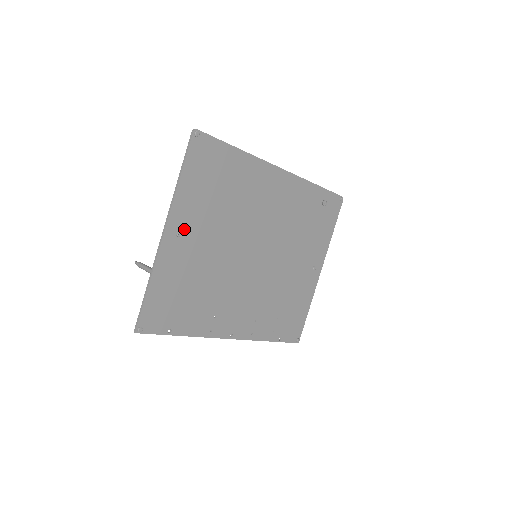
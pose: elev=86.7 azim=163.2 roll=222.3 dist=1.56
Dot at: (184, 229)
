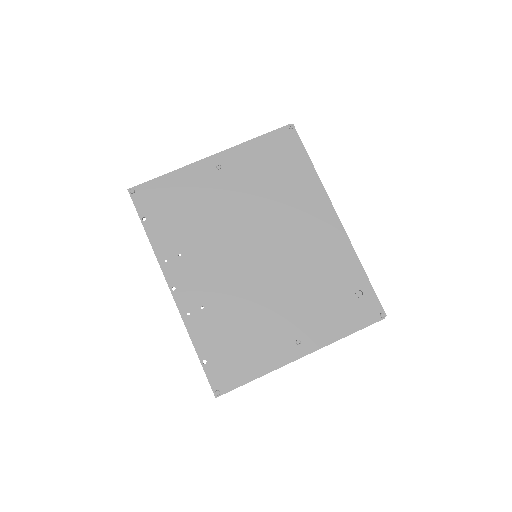
Dot at: (225, 169)
